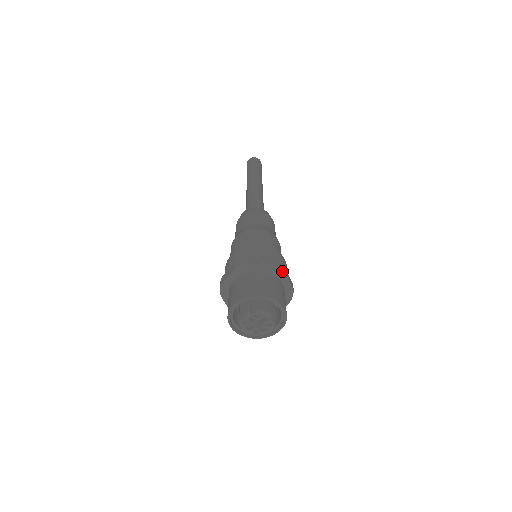
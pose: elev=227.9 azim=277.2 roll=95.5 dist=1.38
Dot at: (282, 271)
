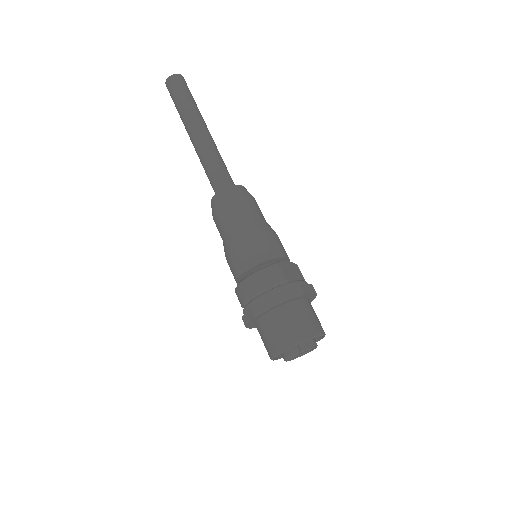
Dot at: occluded
